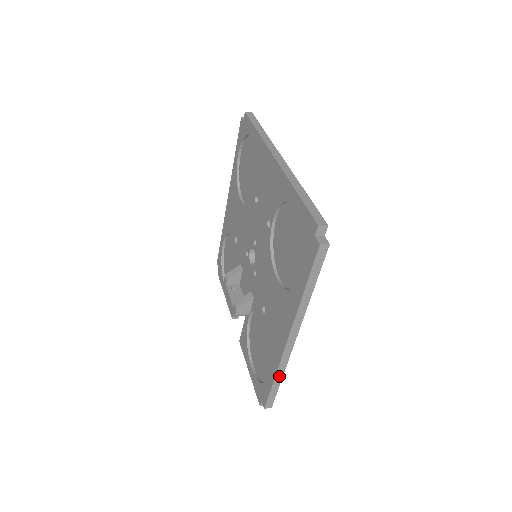
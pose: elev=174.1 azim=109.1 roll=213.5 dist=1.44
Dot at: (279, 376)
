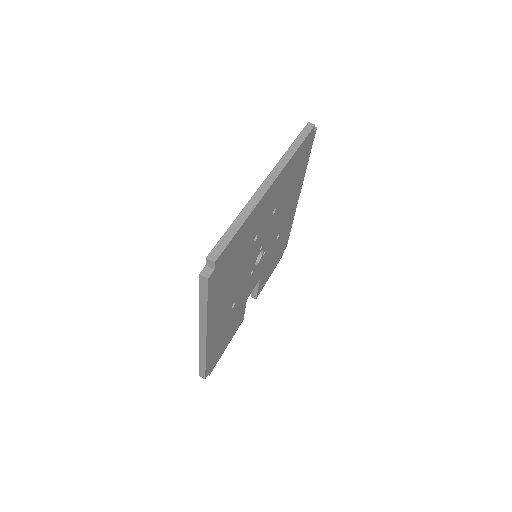
Dot at: (203, 359)
